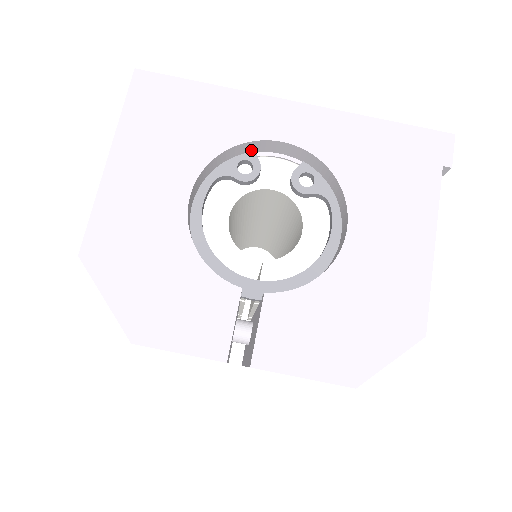
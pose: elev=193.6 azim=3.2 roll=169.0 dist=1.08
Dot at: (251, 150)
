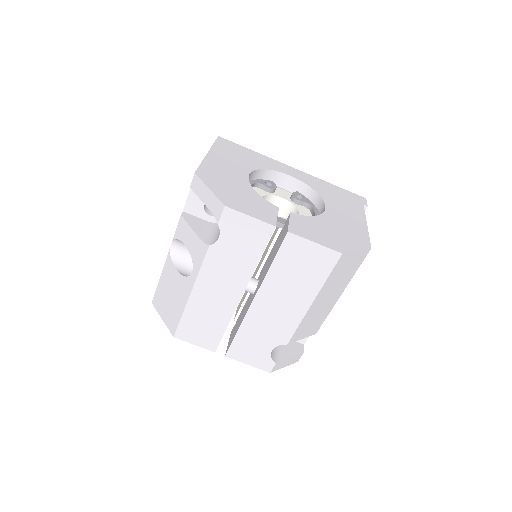
Dot at: (272, 179)
